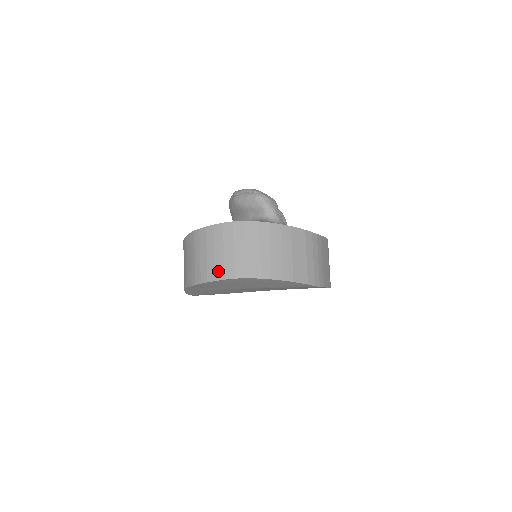
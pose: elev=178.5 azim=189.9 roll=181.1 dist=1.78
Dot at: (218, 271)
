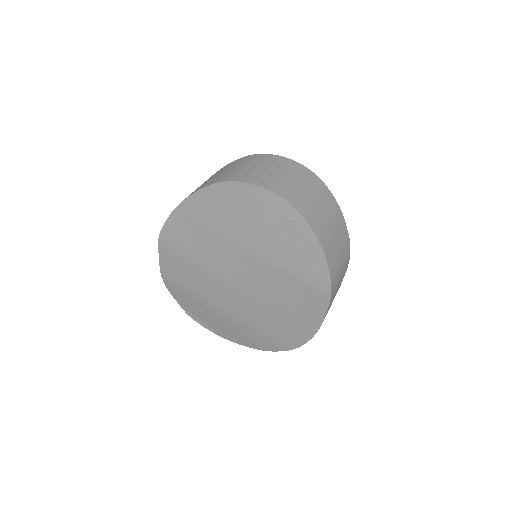
Dot at: (262, 180)
